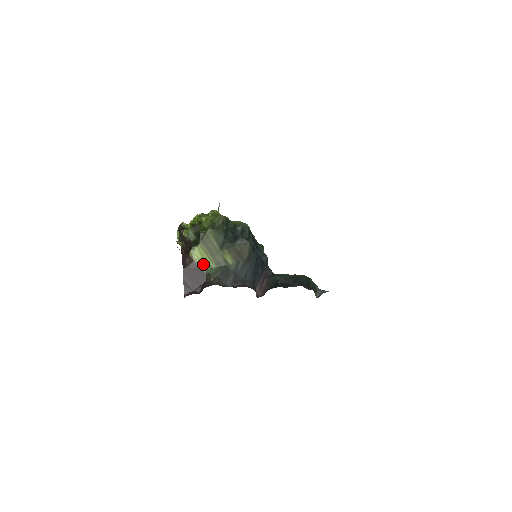
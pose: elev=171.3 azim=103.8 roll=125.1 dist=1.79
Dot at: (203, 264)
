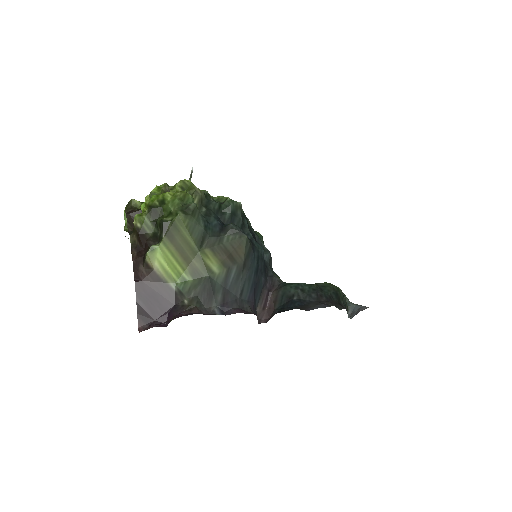
Dot at: (170, 275)
